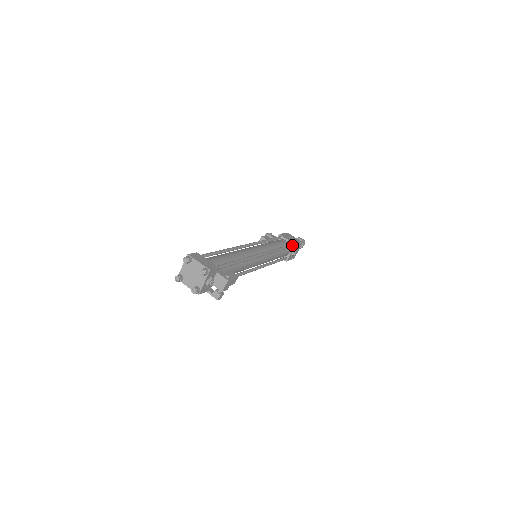
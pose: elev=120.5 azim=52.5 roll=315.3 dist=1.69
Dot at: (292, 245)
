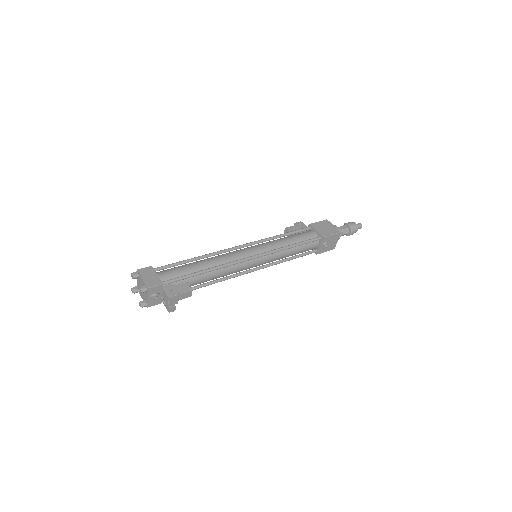
Dot at: (318, 238)
